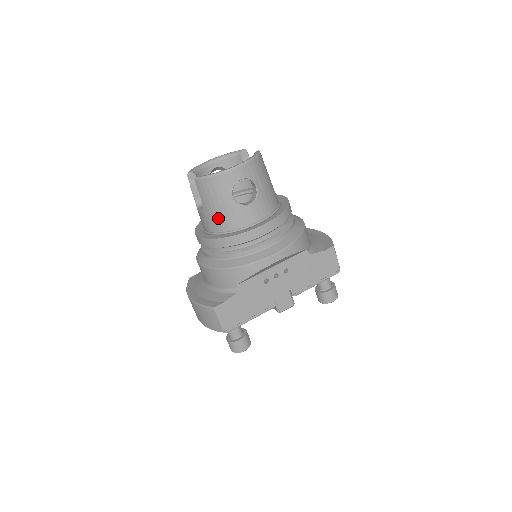
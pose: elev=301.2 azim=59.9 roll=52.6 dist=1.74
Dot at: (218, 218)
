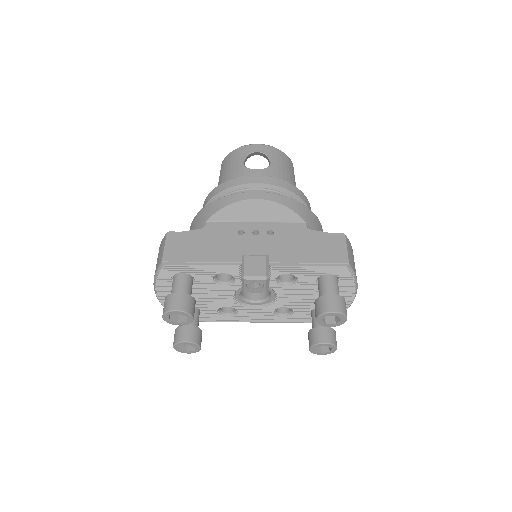
Dot at: occluded
